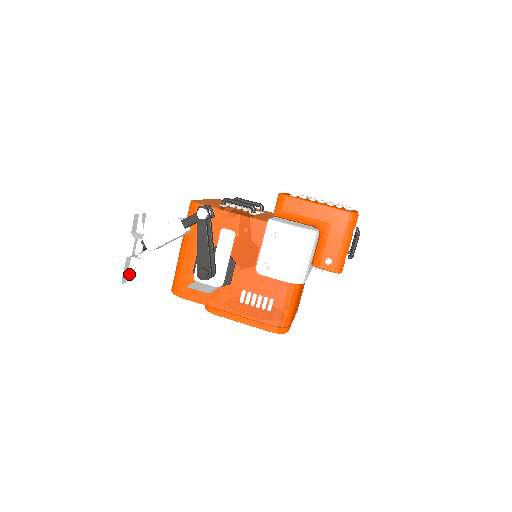
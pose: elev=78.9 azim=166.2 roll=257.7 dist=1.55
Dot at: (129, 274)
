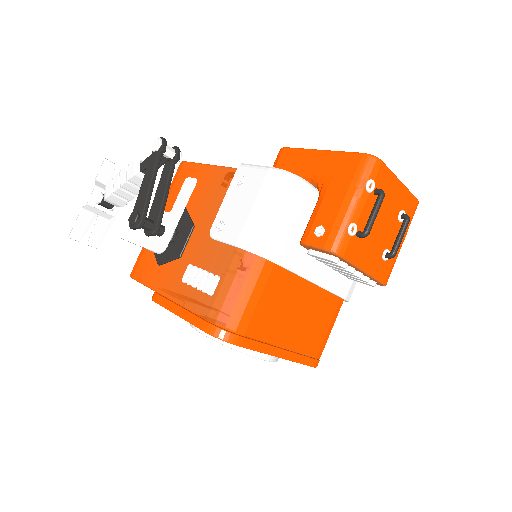
Dot at: (84, 233)
